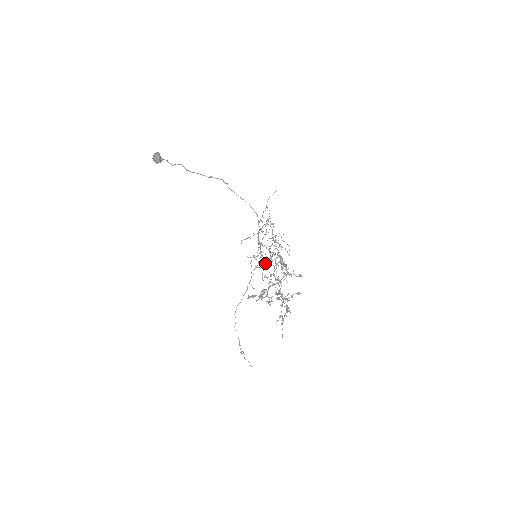
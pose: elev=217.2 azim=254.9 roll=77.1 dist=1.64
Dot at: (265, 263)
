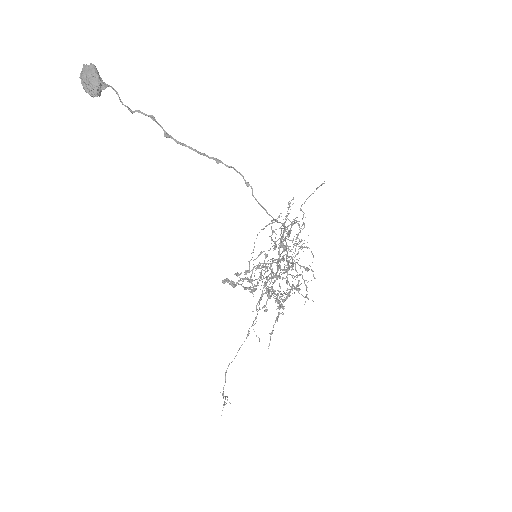
Dot at: (277, 290)
